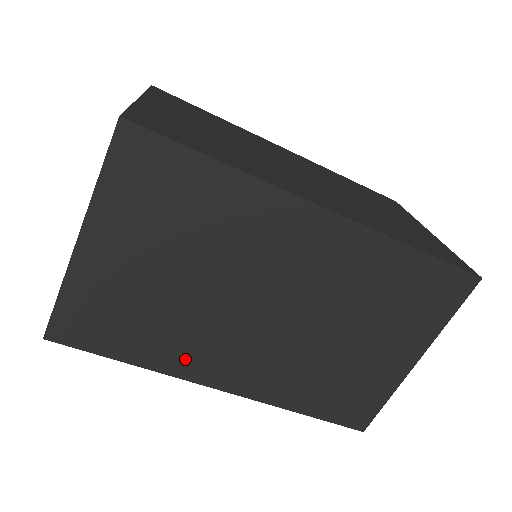
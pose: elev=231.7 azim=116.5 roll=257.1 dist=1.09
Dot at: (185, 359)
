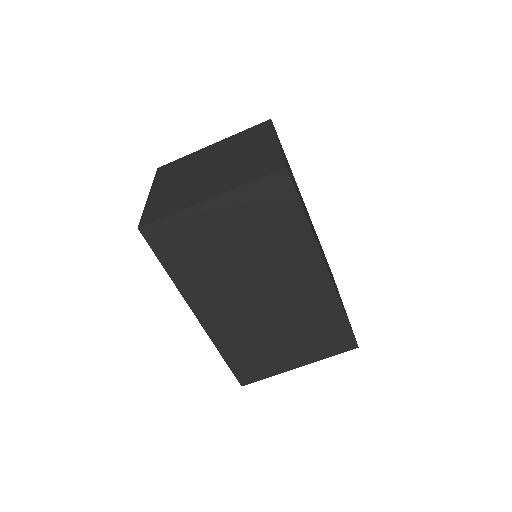
Dot at: (197, 290)
